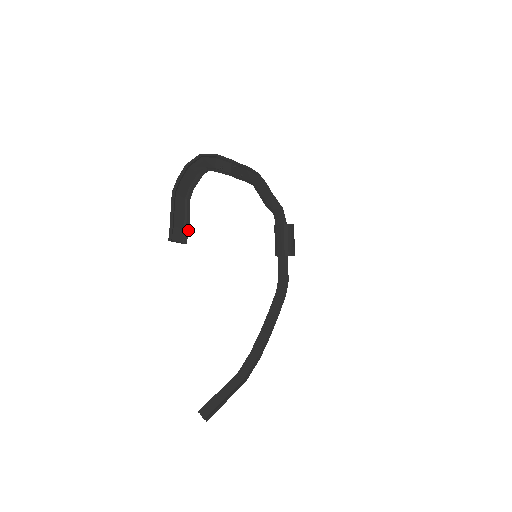
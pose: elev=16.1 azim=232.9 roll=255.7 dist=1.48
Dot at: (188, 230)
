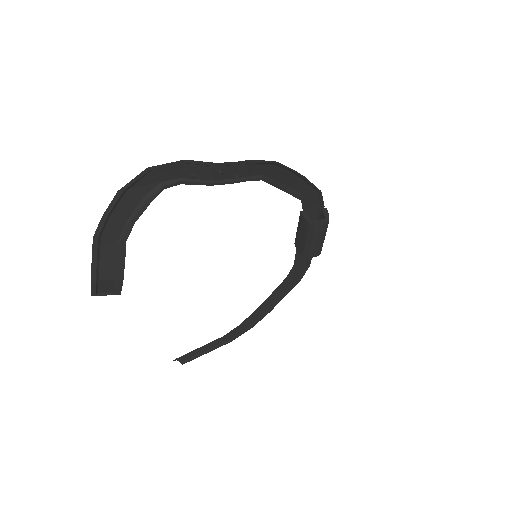
Dot at: (122, 282)
